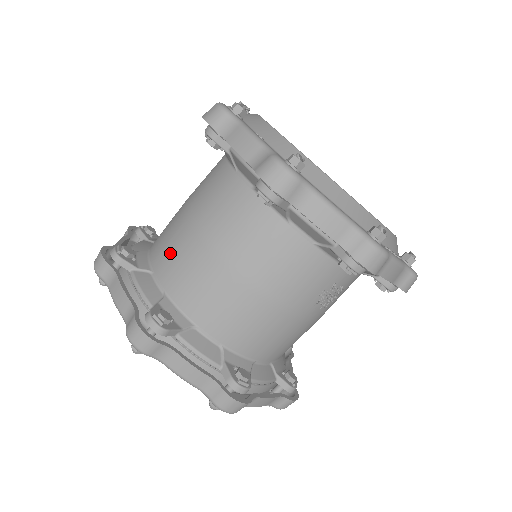
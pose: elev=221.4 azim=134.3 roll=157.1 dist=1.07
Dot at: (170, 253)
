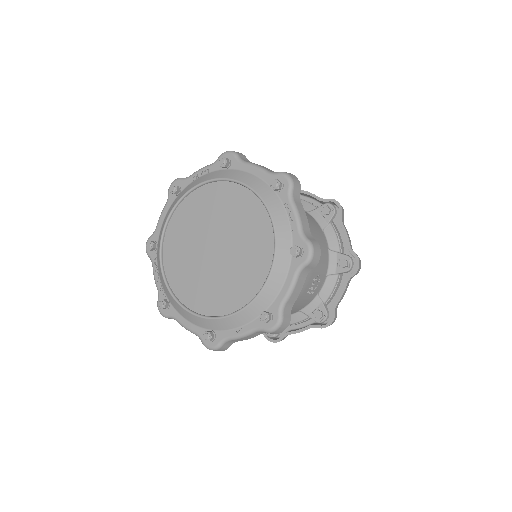
Dot at: occluded
